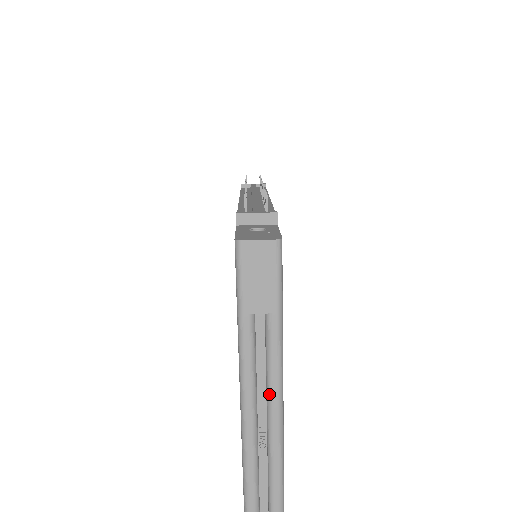
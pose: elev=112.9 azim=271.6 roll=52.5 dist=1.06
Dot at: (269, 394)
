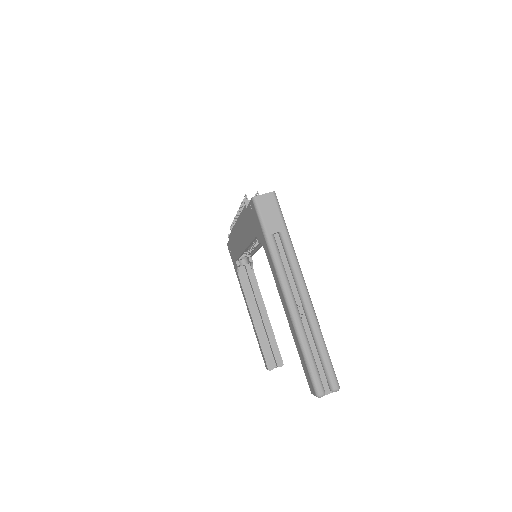
Dot at: (296, 279)
